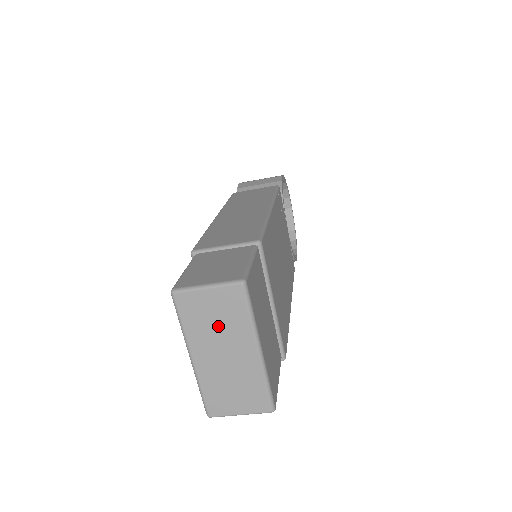
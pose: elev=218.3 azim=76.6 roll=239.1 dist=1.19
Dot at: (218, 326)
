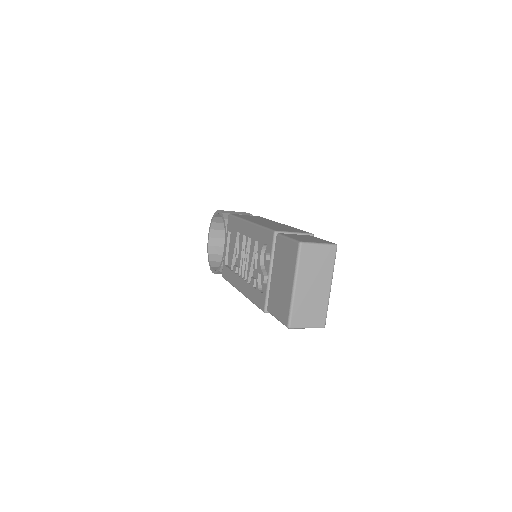
Dot at: (317, 268)
